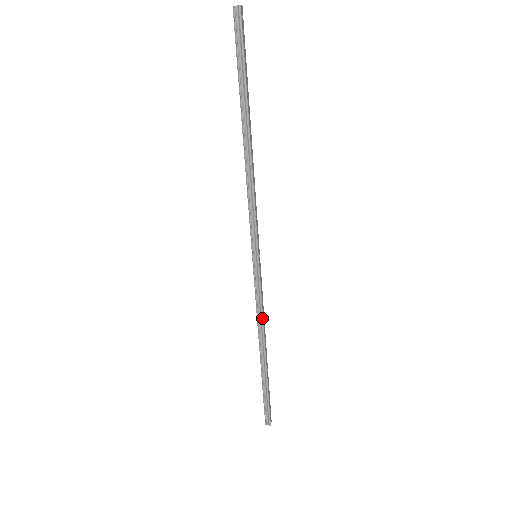
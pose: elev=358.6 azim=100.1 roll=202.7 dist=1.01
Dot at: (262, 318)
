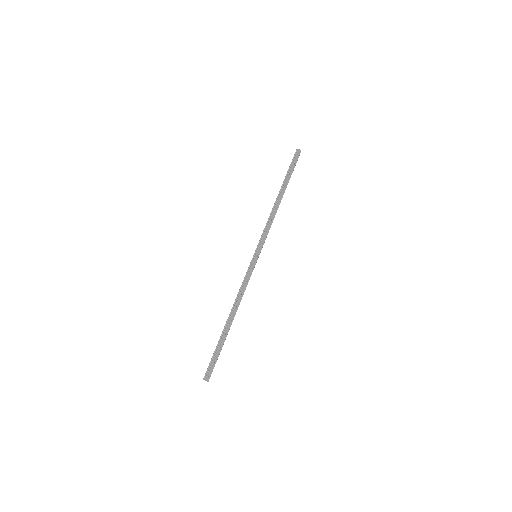
Dot at: (240, 293)
